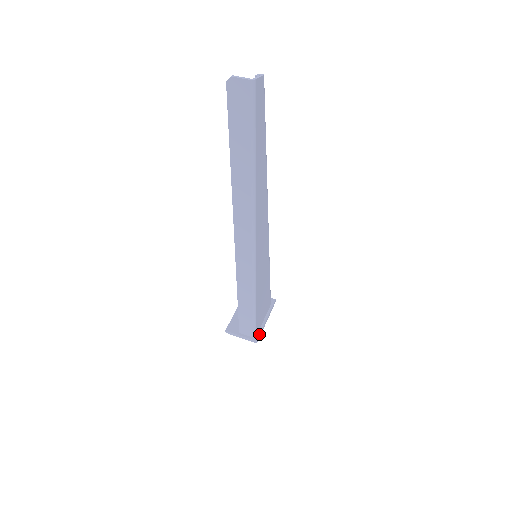
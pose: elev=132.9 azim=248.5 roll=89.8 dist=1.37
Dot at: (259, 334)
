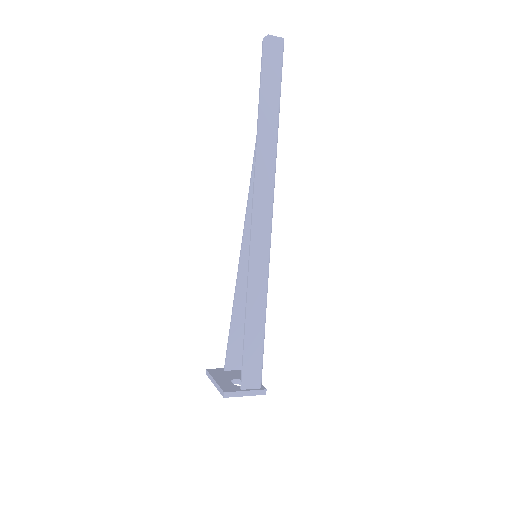
Dot at: (262, 385)
